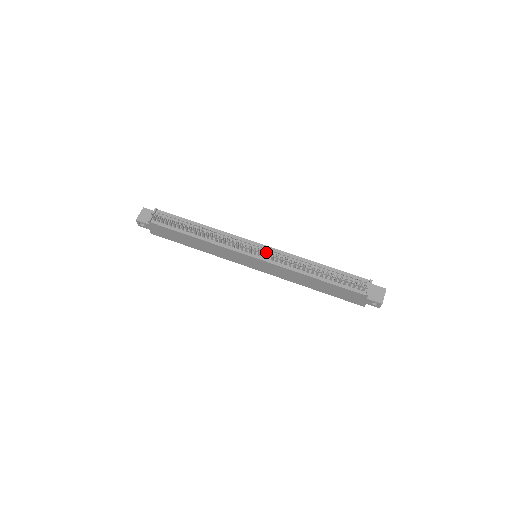
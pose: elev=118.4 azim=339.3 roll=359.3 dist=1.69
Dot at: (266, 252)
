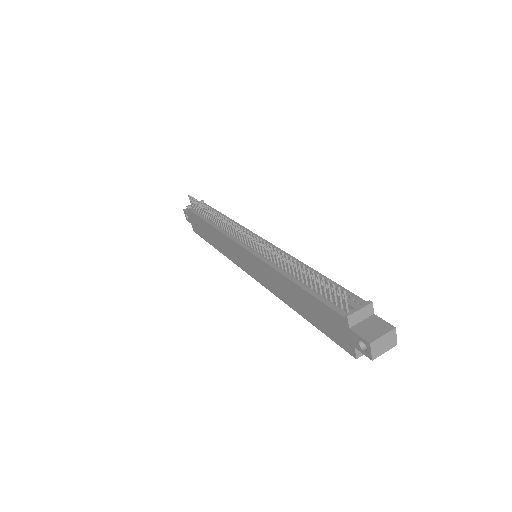
Dot at: occluded
